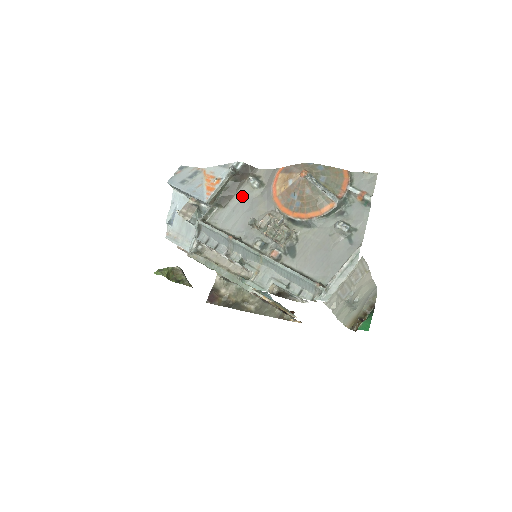
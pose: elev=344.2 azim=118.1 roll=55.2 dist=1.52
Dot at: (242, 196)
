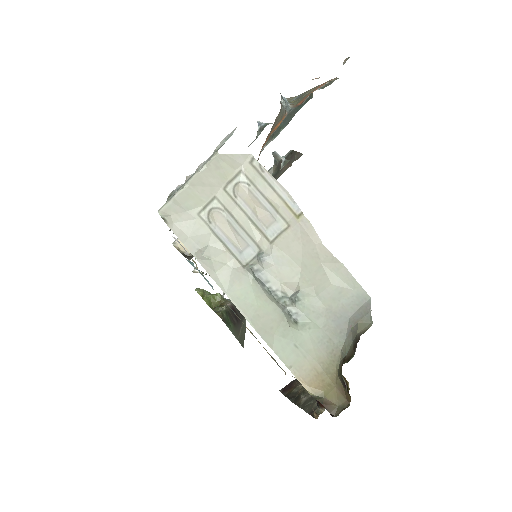
Dot at: occluded
